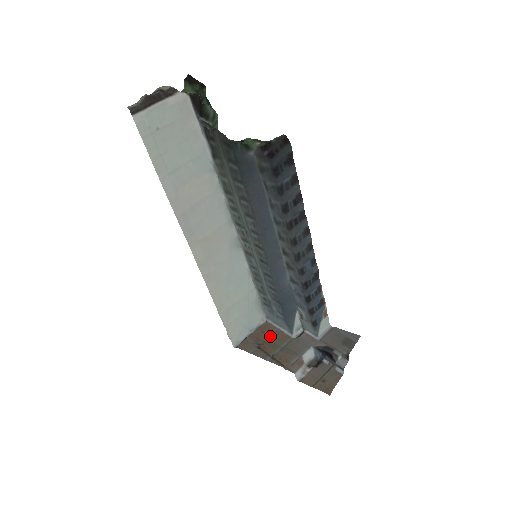
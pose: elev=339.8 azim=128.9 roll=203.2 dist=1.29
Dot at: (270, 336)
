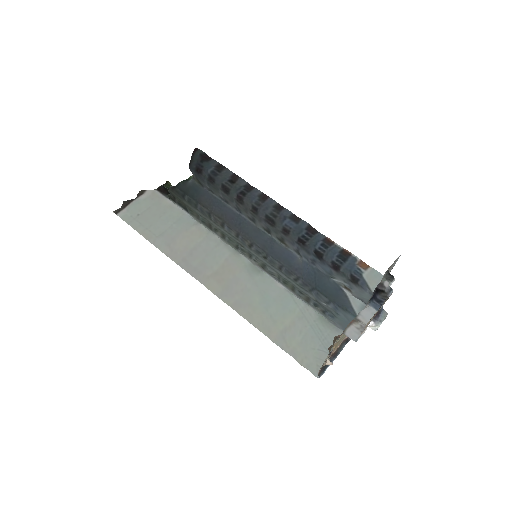
Dot at: (342, 339)
